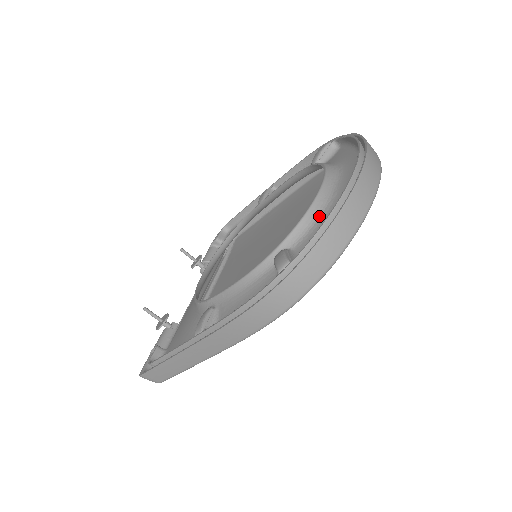
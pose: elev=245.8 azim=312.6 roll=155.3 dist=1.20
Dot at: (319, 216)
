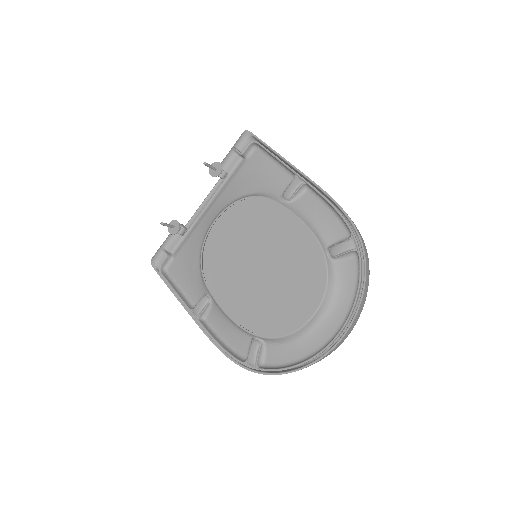
Dot at: (290, 342)
